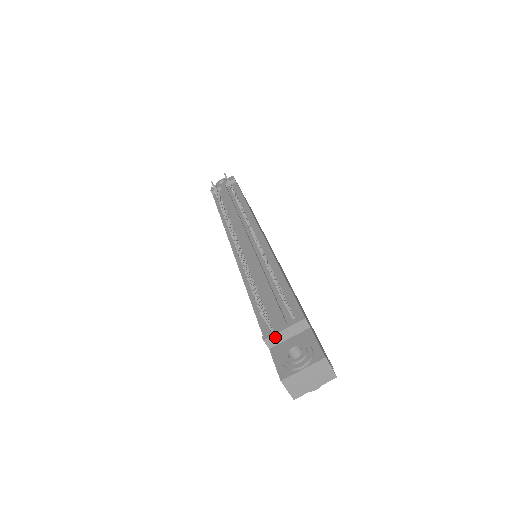
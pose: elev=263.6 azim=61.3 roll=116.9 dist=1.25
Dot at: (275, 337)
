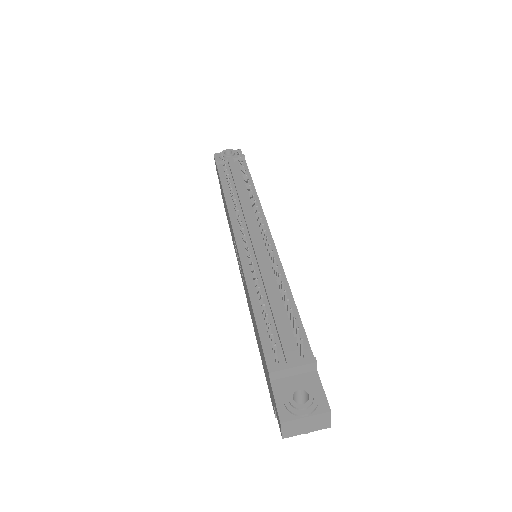
Dot at: (281, 372)
